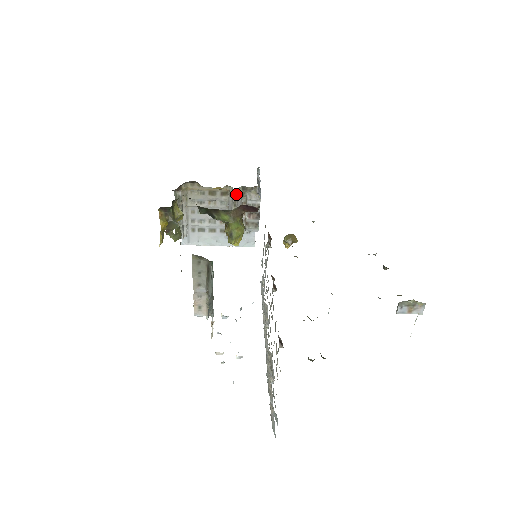
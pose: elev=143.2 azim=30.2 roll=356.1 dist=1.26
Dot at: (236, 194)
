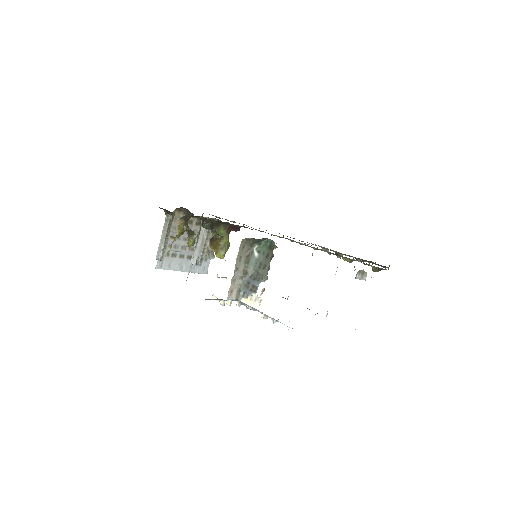
Dot at: occluded
